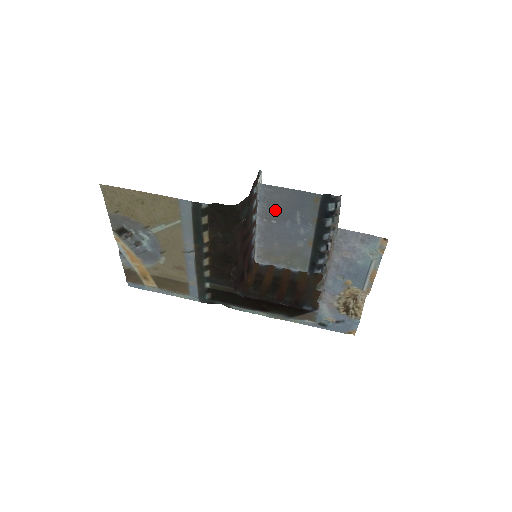
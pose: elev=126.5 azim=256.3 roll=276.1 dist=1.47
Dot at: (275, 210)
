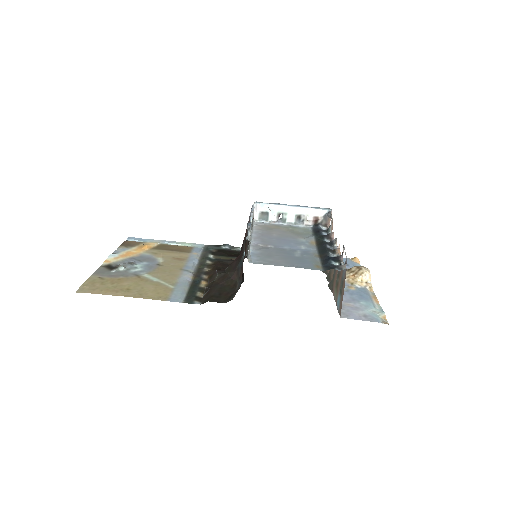
Dot at: (271, 252)
